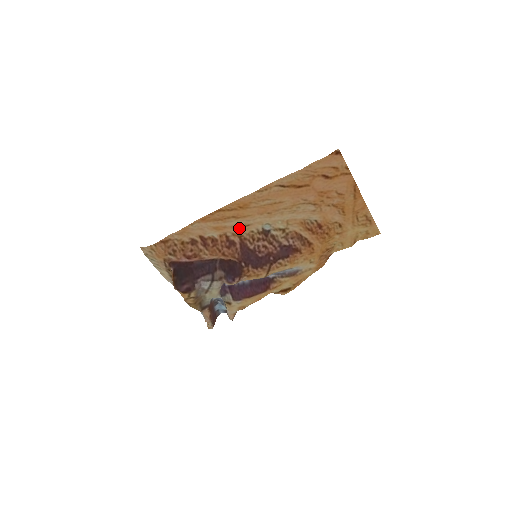
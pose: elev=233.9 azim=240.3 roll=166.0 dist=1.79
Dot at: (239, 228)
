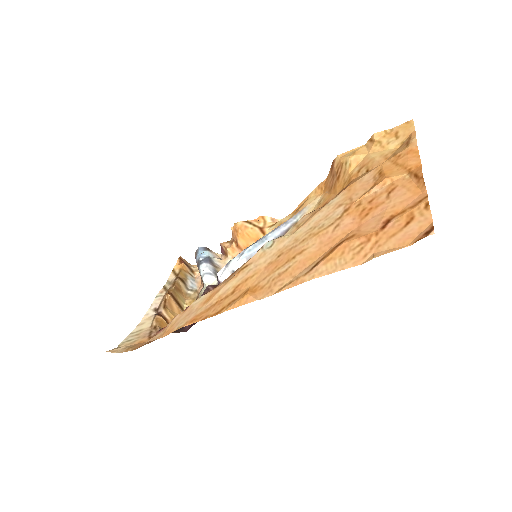
Dot at: (234, 275)
